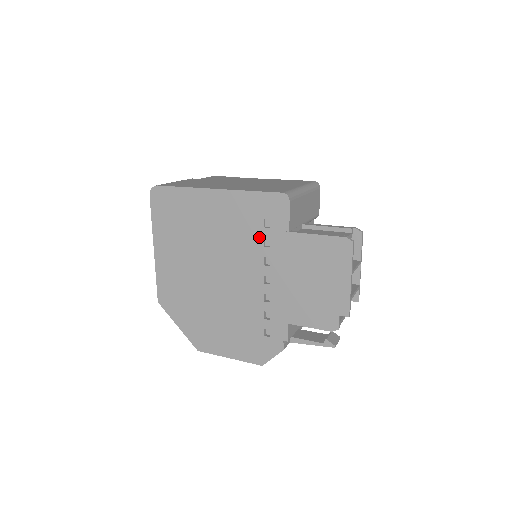
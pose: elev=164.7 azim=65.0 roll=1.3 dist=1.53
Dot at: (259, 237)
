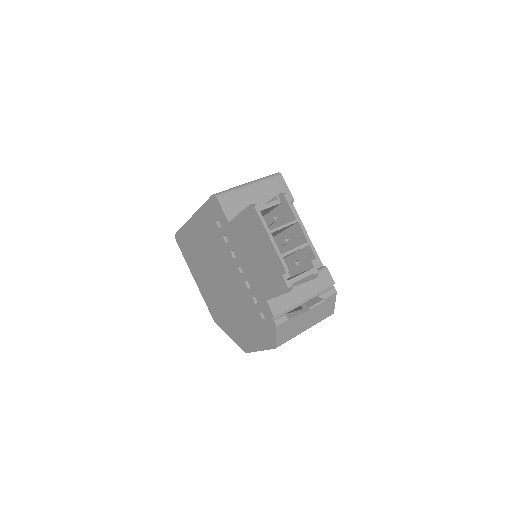
Dot at: (221, 237)
